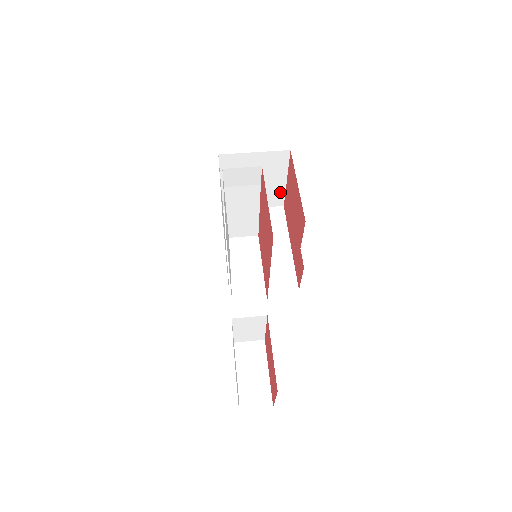
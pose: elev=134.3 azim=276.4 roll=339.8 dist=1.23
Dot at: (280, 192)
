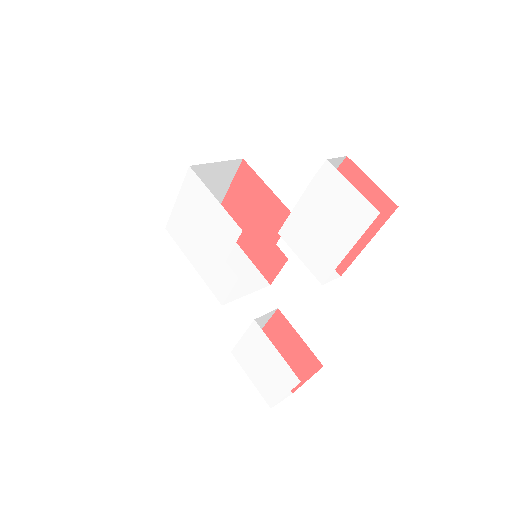
Dot at: occluded
